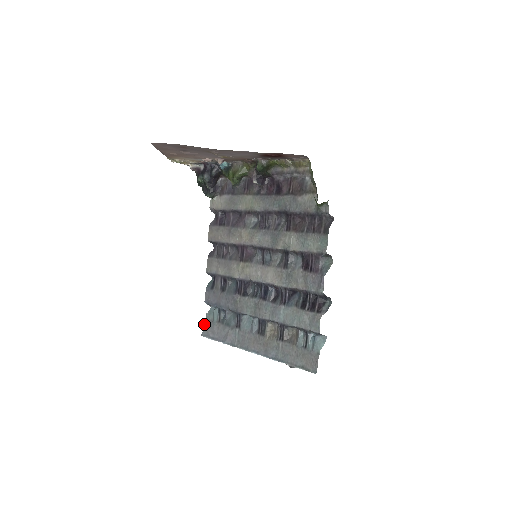
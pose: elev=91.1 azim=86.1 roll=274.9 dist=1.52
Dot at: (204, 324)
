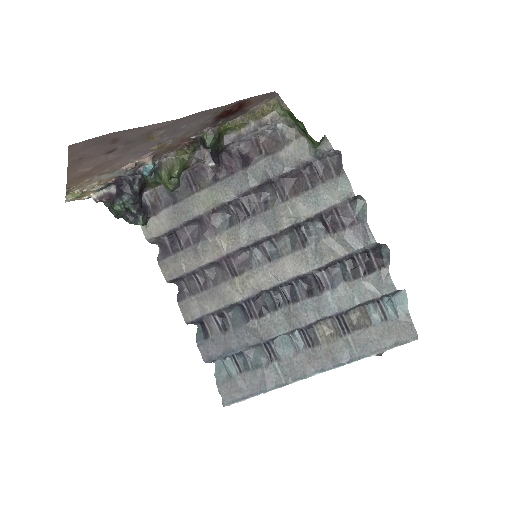
Dot at: (219, 390)
